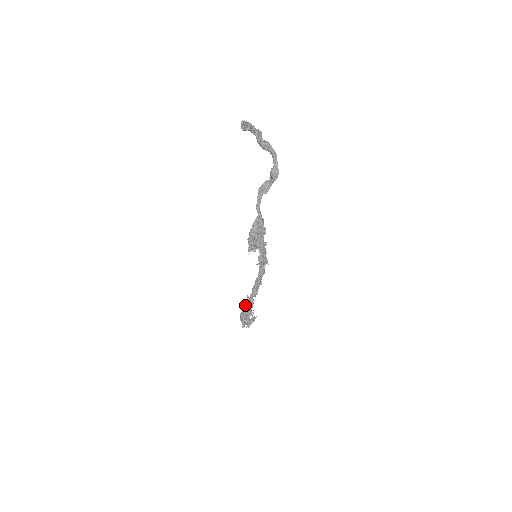
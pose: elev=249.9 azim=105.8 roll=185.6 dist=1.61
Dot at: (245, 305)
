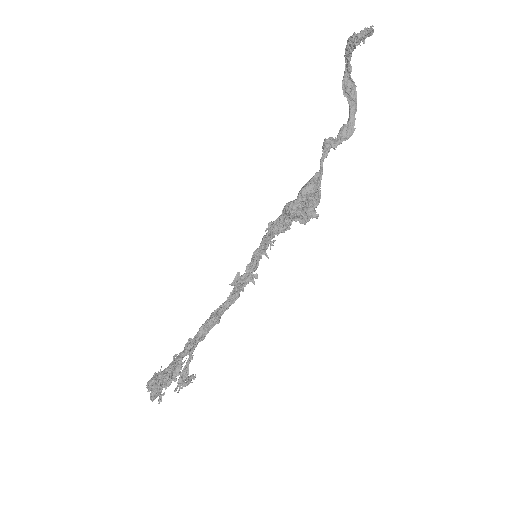
Dot at: occluded
